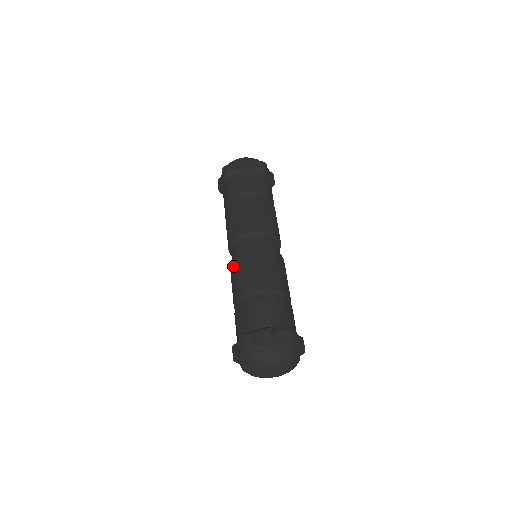
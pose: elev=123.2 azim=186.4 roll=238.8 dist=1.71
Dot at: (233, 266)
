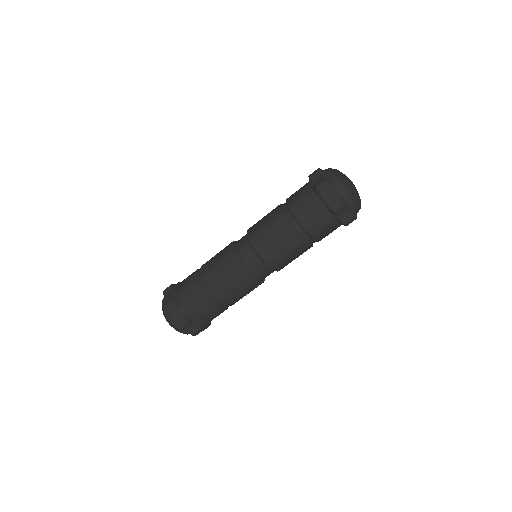
Dot at: (228, 255)
